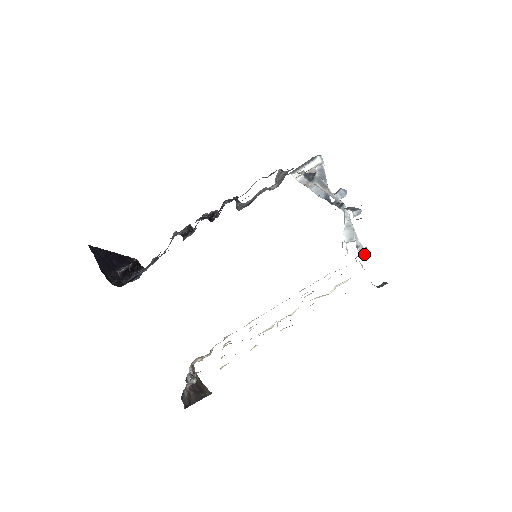
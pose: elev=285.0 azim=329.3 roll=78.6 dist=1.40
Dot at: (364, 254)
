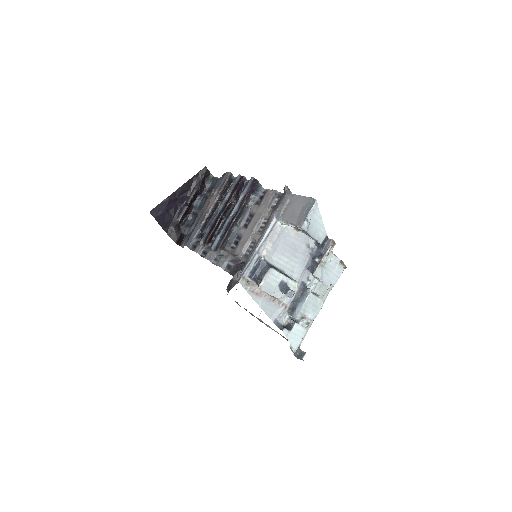
Dot at: (312, 319)
